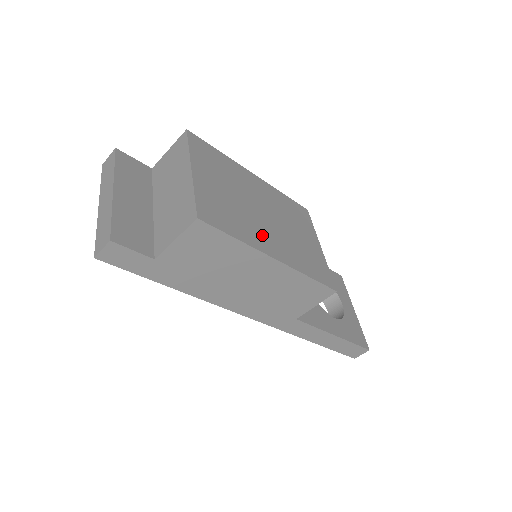
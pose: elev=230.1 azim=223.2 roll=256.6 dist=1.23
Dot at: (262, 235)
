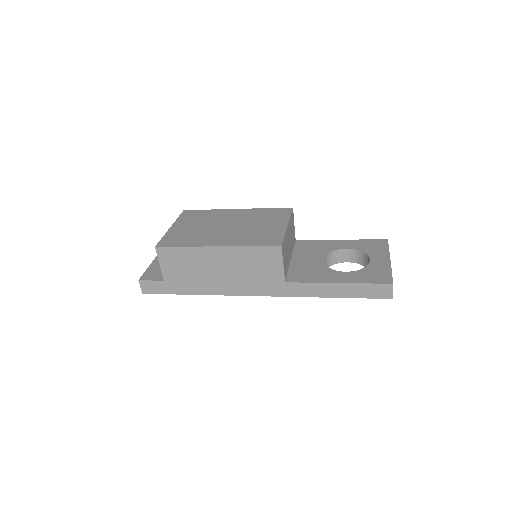
Dot at: (212, 238)
